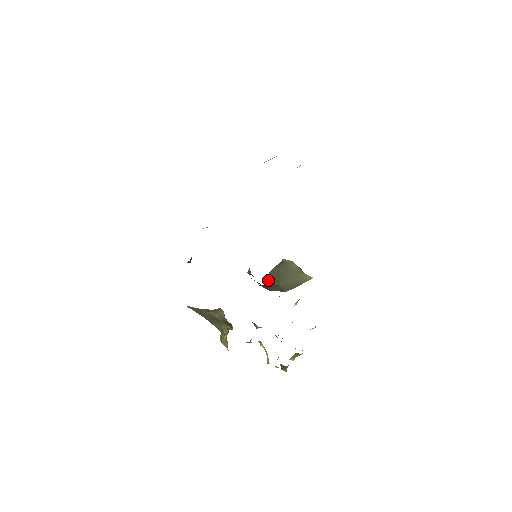
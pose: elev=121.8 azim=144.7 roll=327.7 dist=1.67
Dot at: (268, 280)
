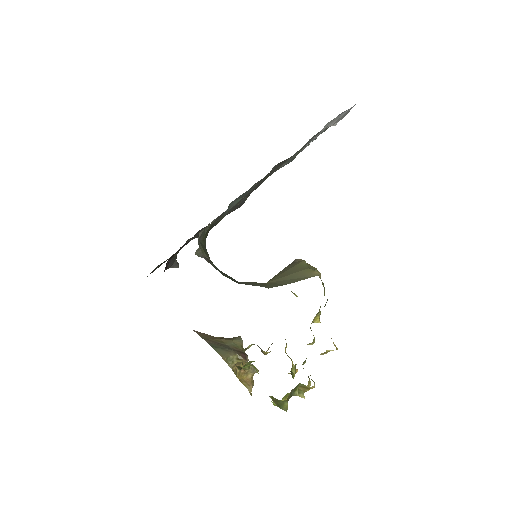
Dot at: occluded
